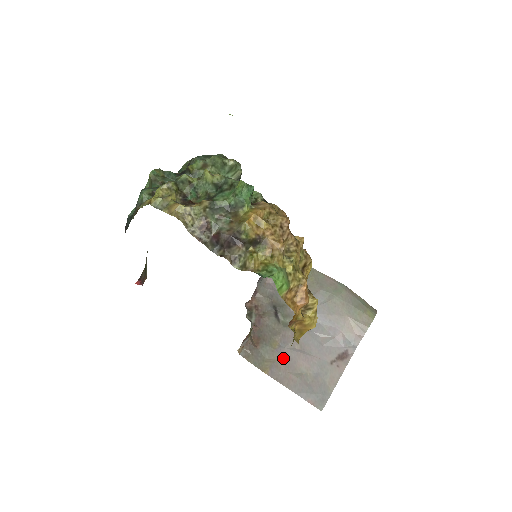
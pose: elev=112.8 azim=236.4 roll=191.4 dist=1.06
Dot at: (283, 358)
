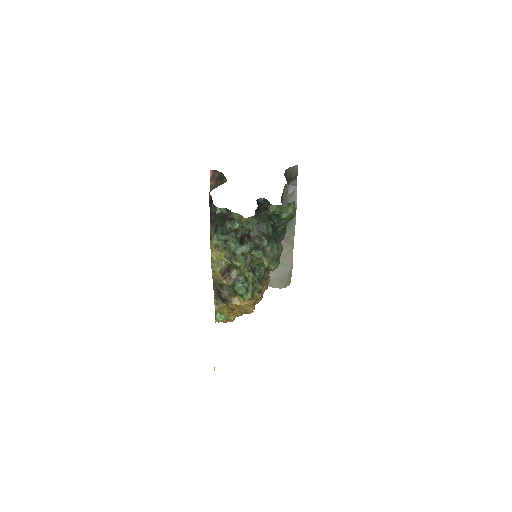
Dot at: occluded
